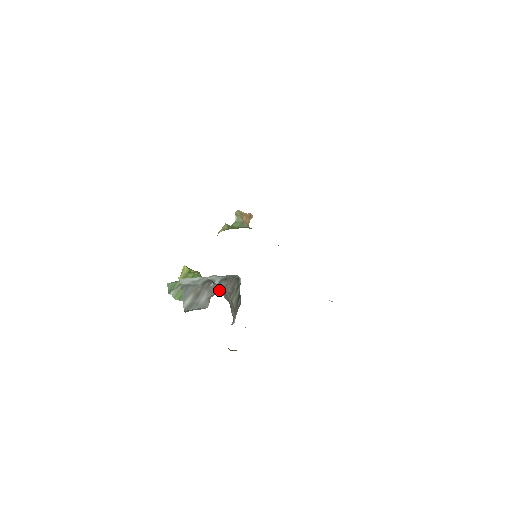
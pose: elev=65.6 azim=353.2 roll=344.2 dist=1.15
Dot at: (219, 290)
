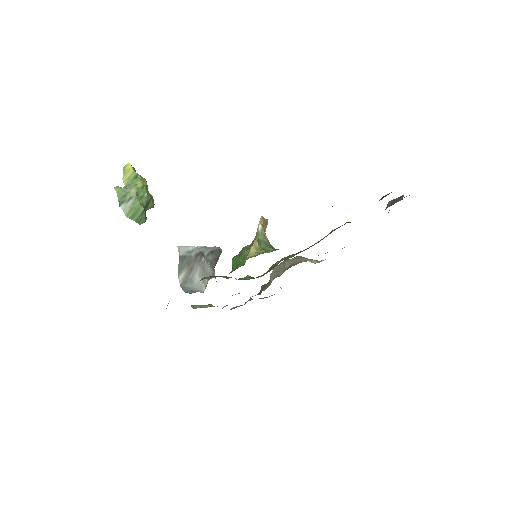
Dot at: (212, 270)
